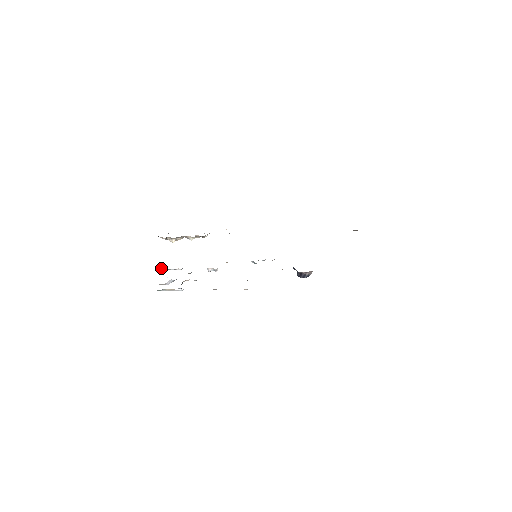
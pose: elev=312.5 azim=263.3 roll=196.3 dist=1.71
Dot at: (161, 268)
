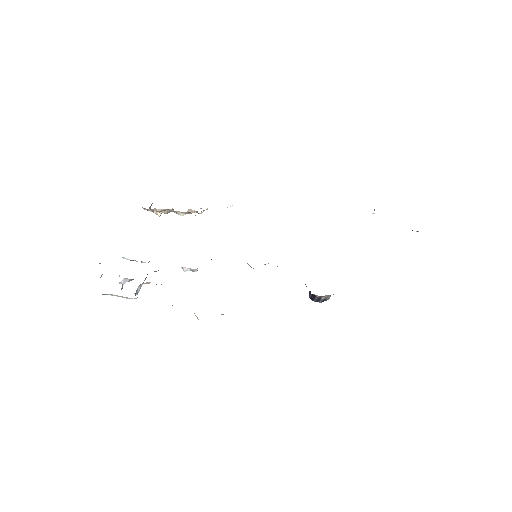
Dot at: (122, 257)
